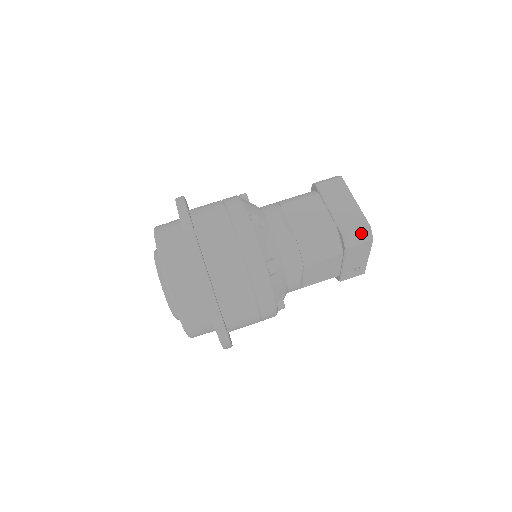
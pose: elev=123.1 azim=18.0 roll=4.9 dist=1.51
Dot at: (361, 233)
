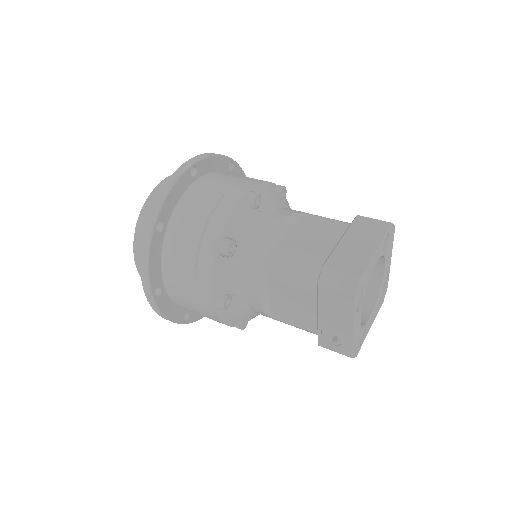
Dot at: (345, 278)
